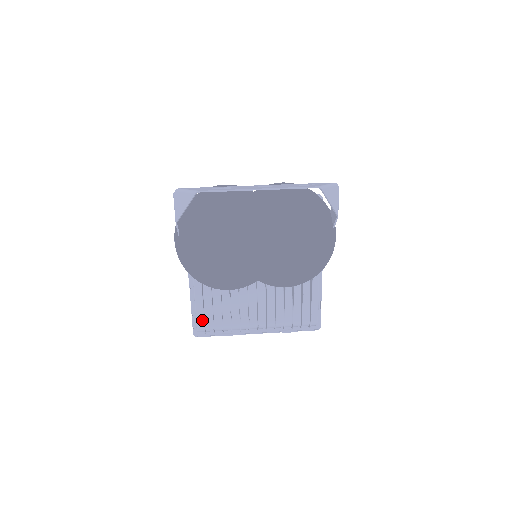
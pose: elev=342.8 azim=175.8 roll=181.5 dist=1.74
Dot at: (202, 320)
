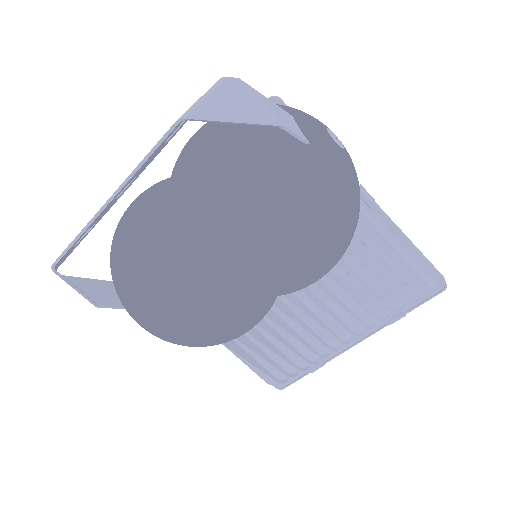
Dot at: (265, 373)
